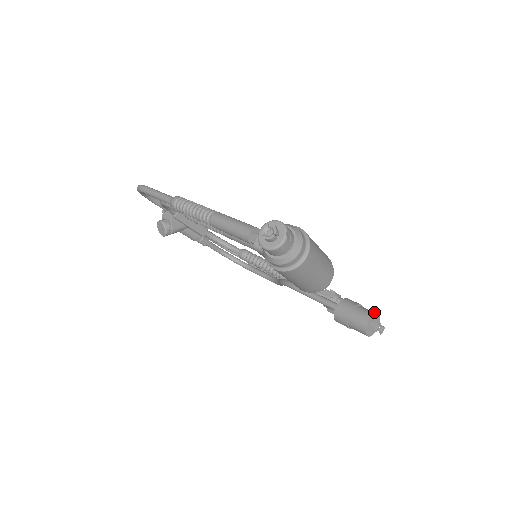
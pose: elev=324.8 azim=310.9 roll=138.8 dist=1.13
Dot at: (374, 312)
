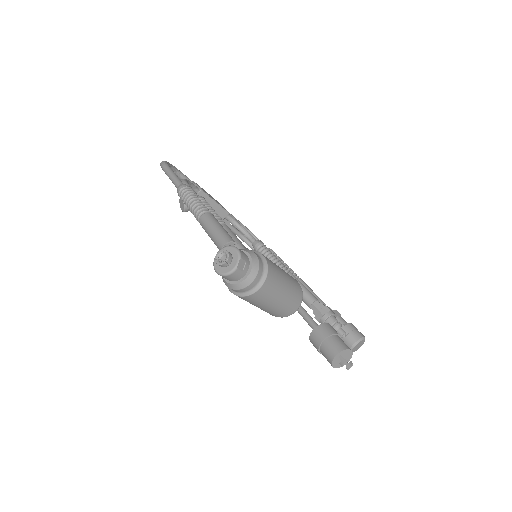
Dot at: (347, 346)
